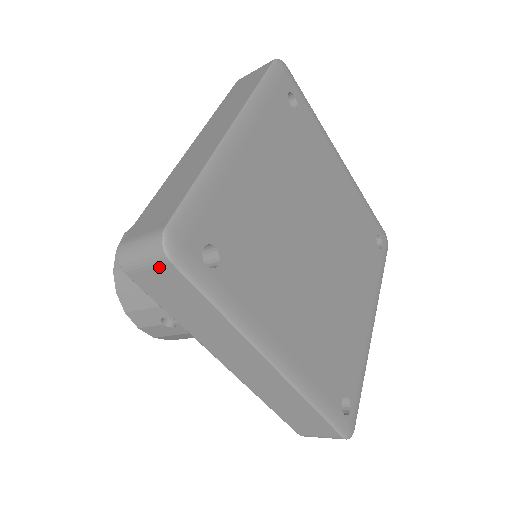
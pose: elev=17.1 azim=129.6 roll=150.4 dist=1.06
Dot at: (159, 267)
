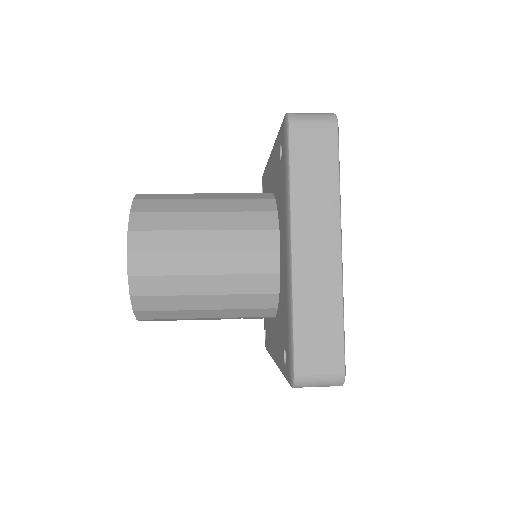
Dot at: (327, 386)
